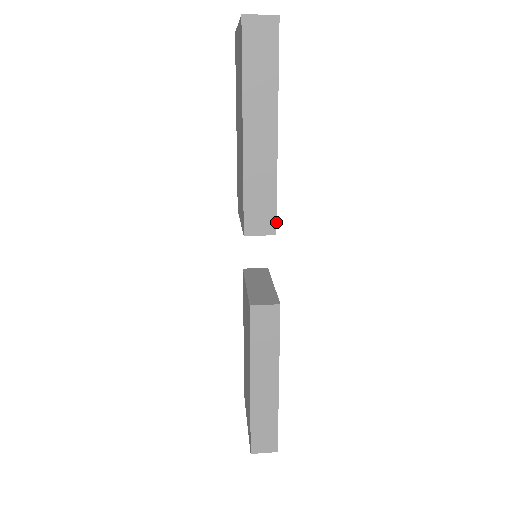
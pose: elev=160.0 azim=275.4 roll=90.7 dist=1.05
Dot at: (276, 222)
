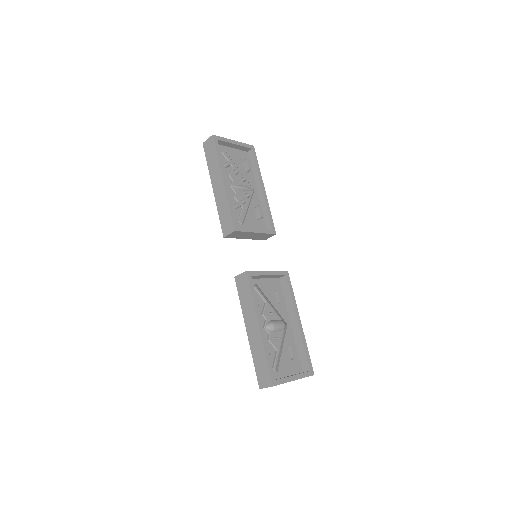
Dot at: (233, 224)
